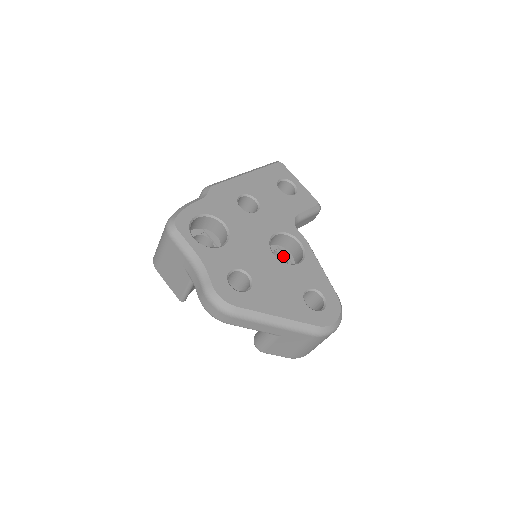
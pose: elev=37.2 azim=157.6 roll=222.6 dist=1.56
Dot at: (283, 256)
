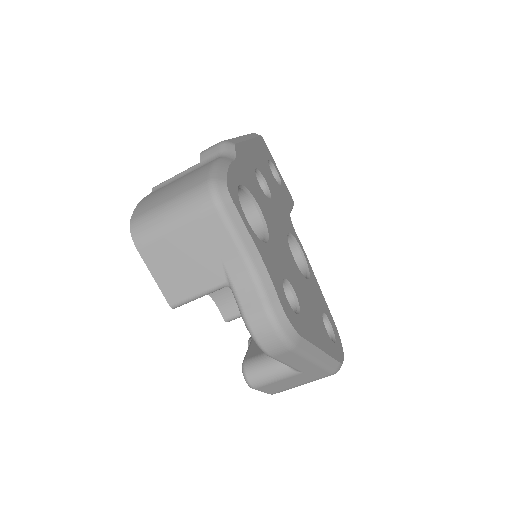
Dot at: occluded
